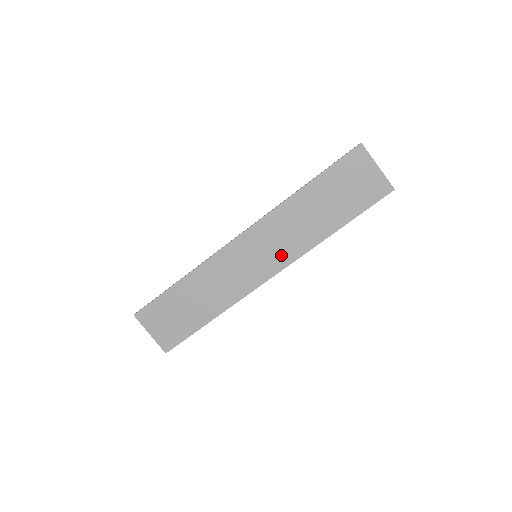
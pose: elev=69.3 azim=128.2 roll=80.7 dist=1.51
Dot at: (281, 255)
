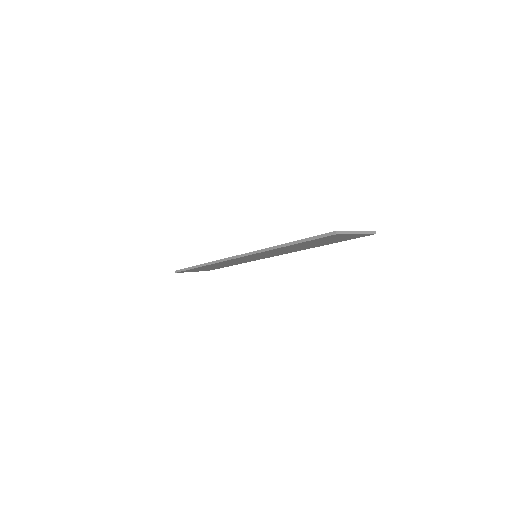
Dot at: (277, 254)
